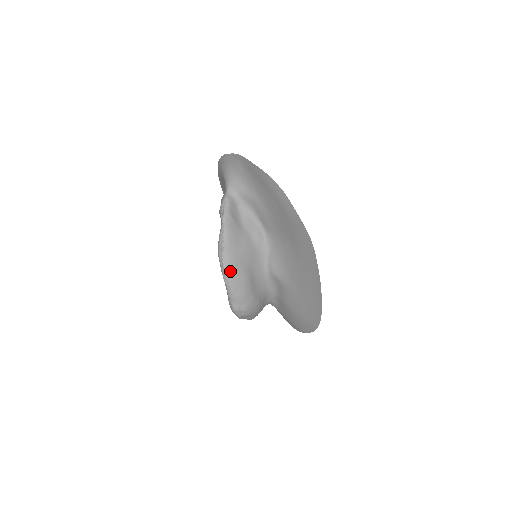
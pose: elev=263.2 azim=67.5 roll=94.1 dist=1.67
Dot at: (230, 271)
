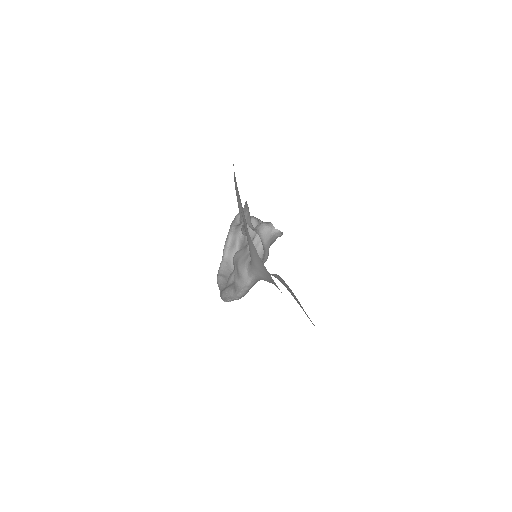
Dot at: occluded
